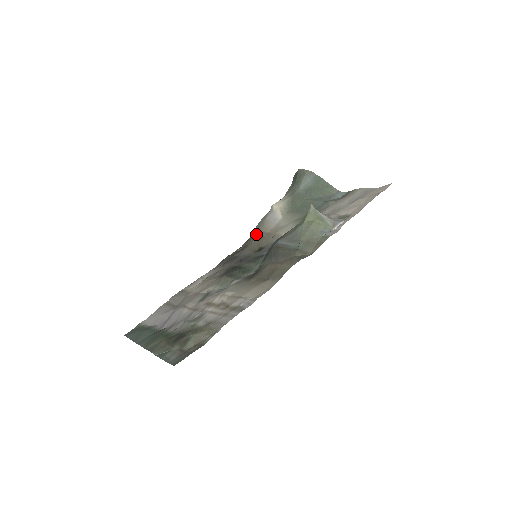
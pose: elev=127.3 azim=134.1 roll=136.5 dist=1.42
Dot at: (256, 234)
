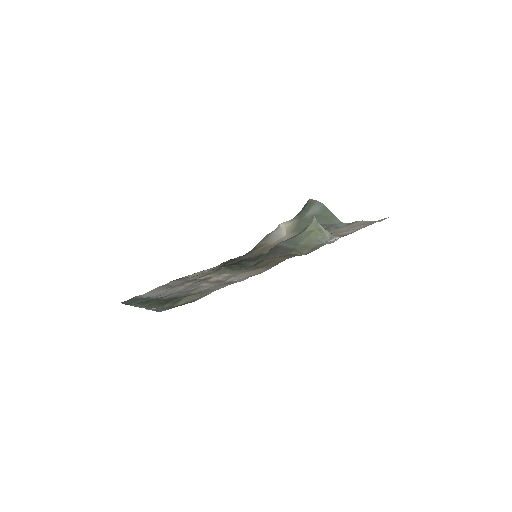
Dot at: (260, 245)
